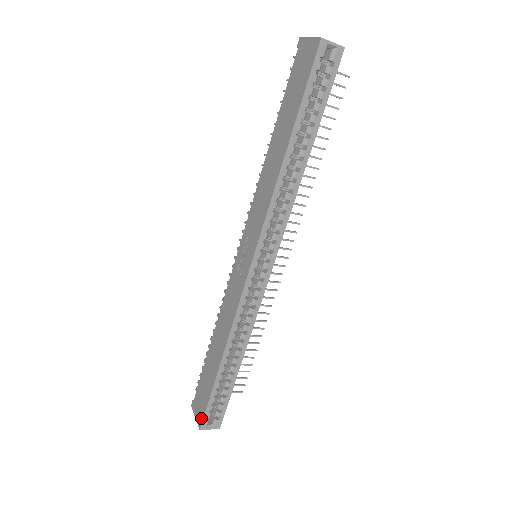
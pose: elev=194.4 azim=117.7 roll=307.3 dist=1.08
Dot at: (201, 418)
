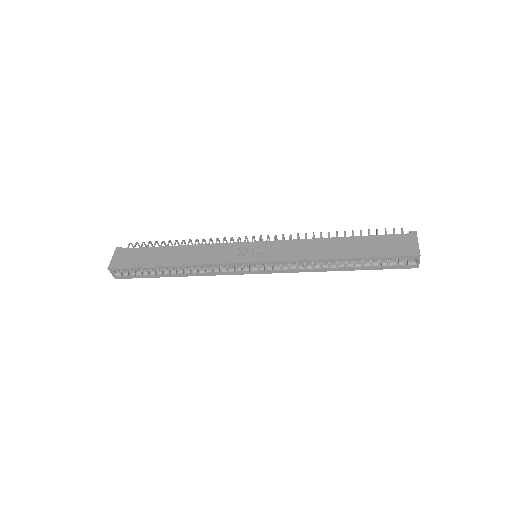
Dot at: (117, 265)
